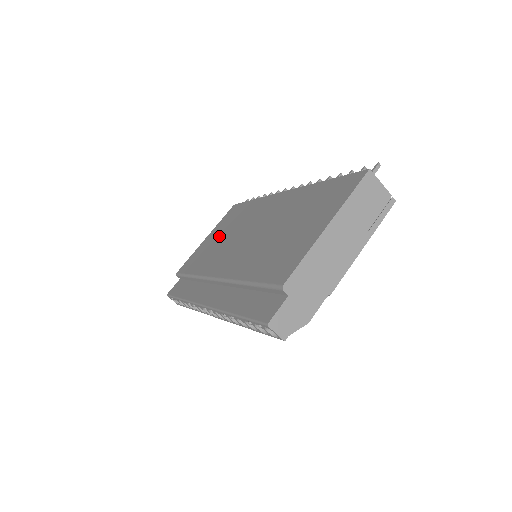
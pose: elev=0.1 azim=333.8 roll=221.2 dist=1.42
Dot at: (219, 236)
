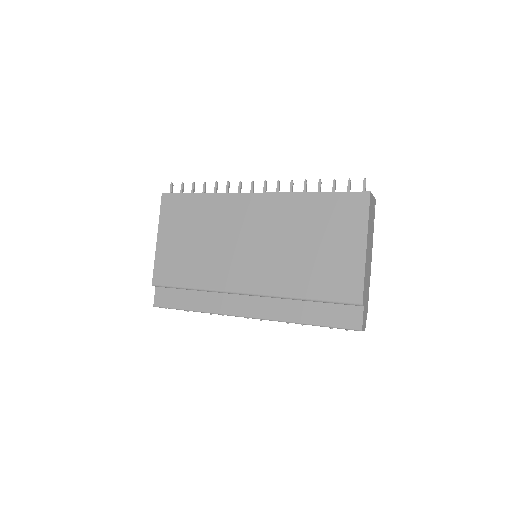
Dot at: (187, 240)
